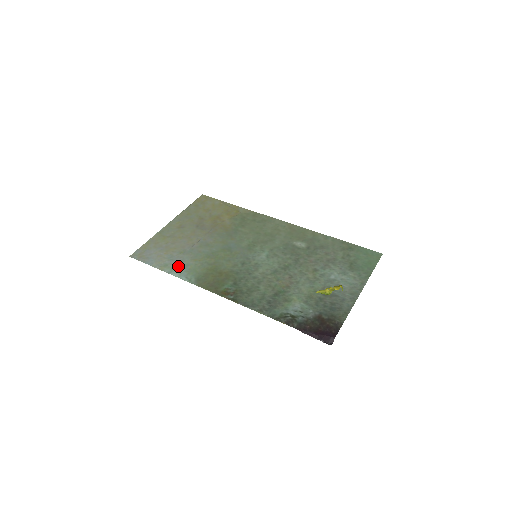
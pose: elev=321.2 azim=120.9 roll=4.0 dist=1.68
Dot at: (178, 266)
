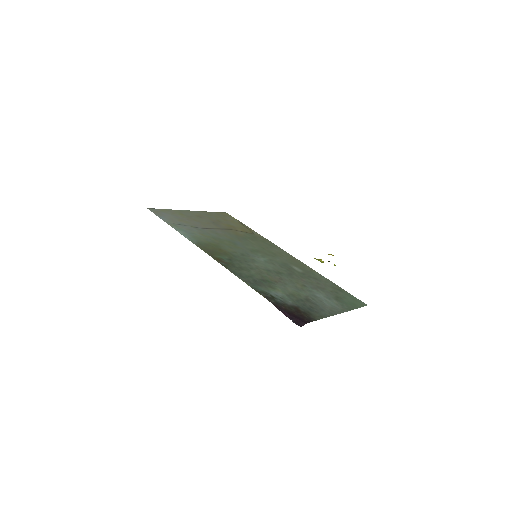
Dot at: (186, 230)
